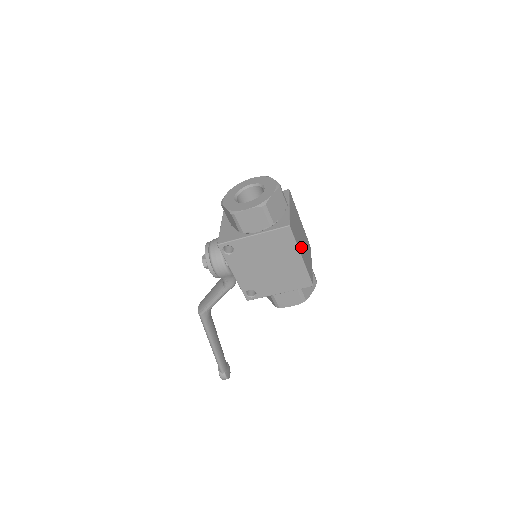
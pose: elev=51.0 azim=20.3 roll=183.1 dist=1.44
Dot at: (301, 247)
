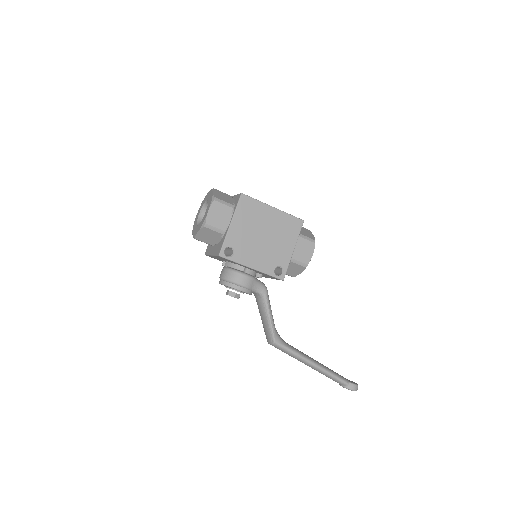
Dot at: occluded
